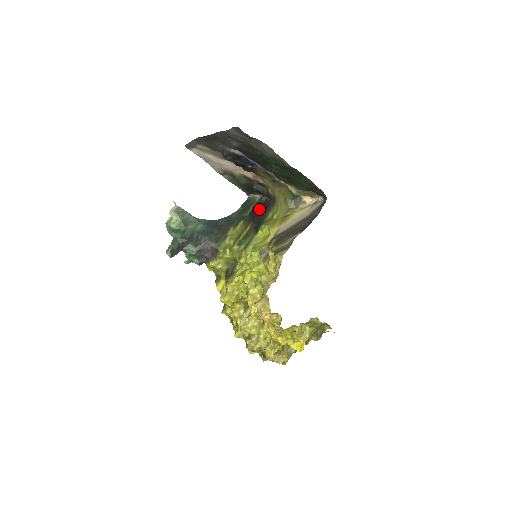
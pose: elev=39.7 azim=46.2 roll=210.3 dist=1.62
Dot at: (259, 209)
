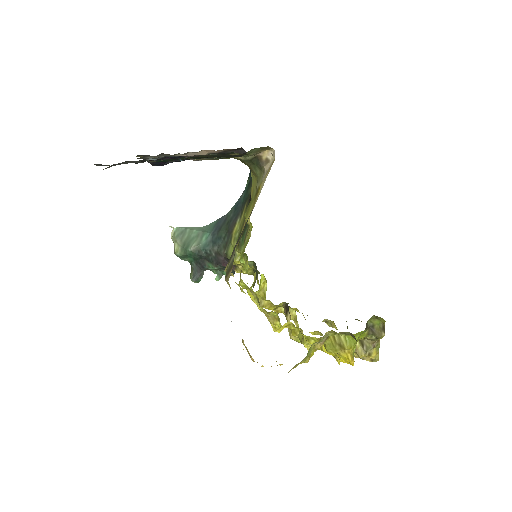
Dot at: occluded
